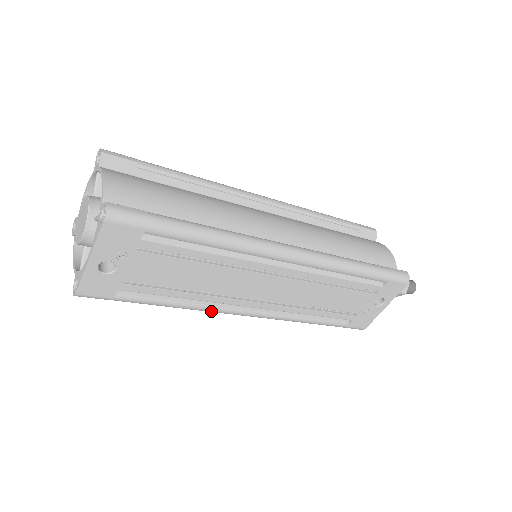
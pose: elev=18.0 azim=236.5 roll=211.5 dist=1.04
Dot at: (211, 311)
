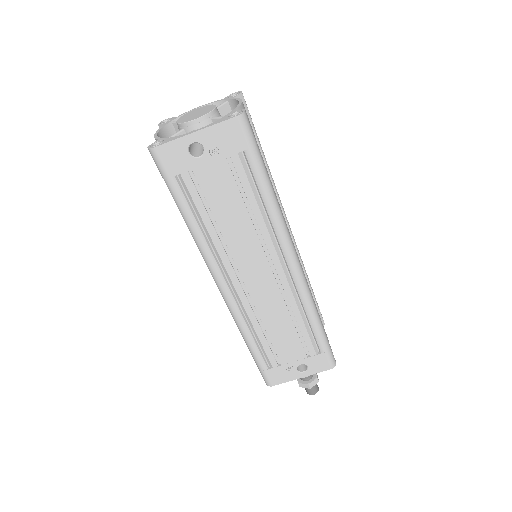
Dot at: (207, 258)
